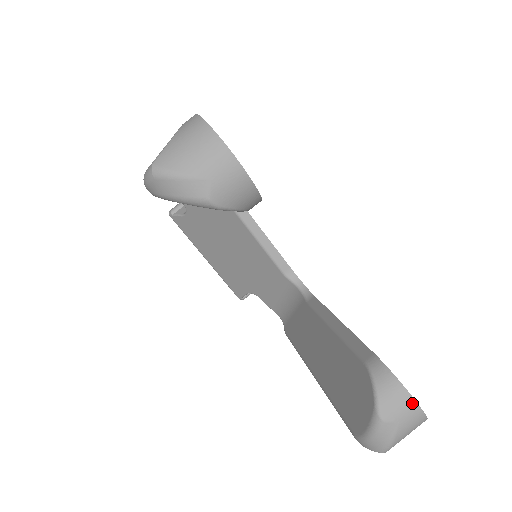
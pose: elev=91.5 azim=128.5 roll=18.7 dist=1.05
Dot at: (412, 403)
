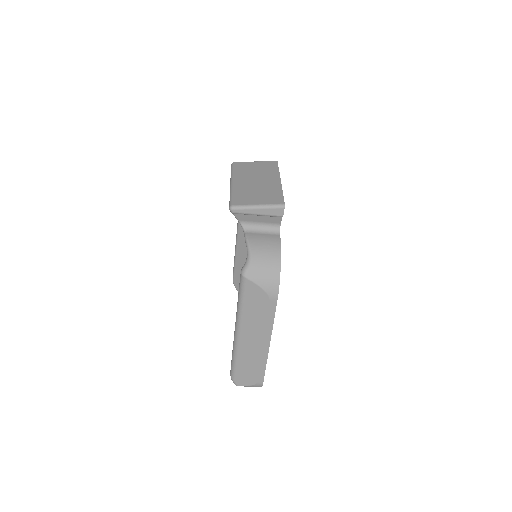
Dot at: occluded
